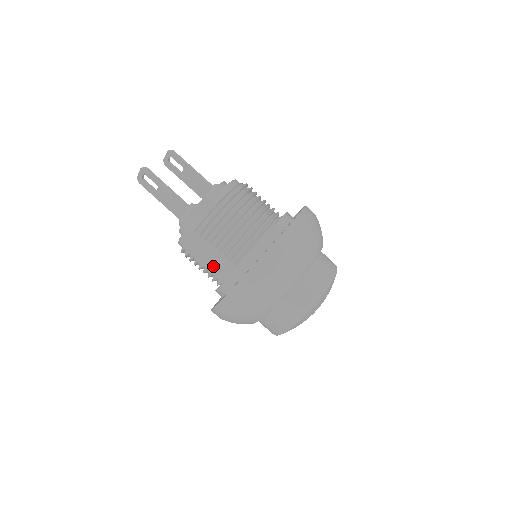
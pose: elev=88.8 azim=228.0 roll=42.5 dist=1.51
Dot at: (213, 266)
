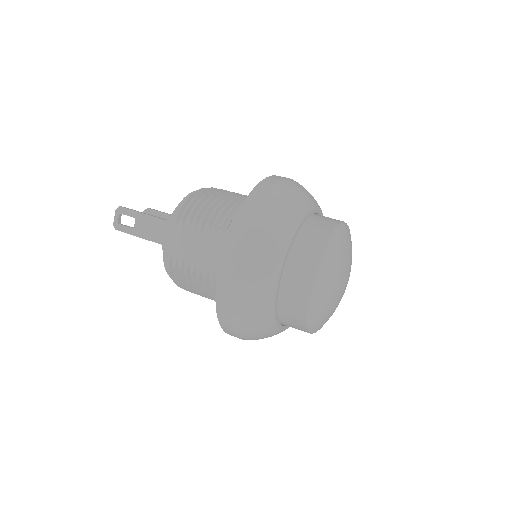
Dot at: (206, 255)
